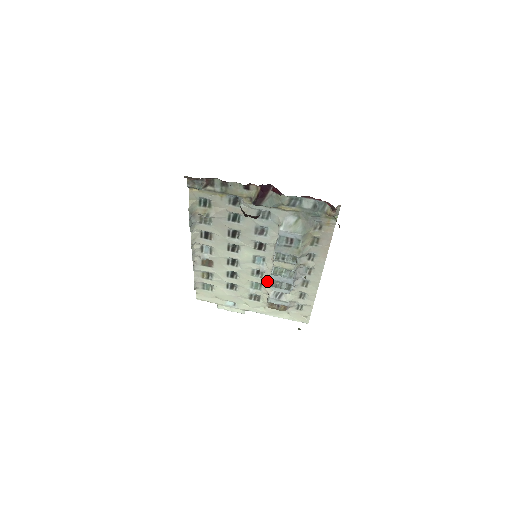
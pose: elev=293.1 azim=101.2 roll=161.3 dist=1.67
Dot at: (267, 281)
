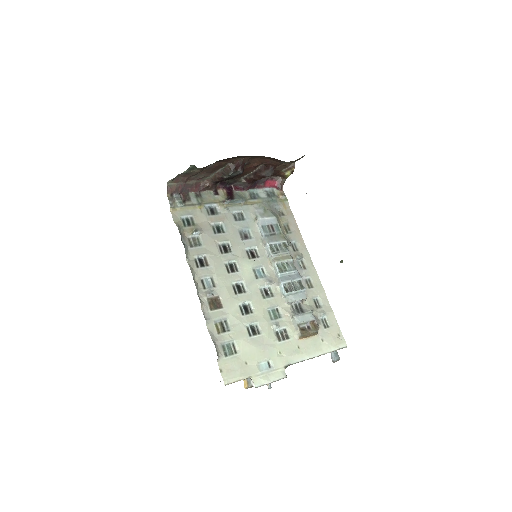
Dot at: (280, 299)
